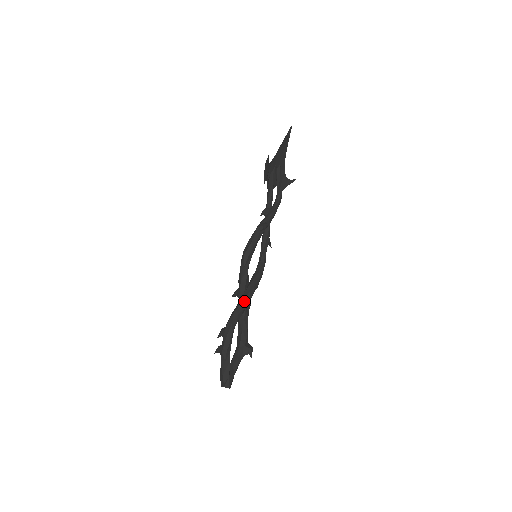
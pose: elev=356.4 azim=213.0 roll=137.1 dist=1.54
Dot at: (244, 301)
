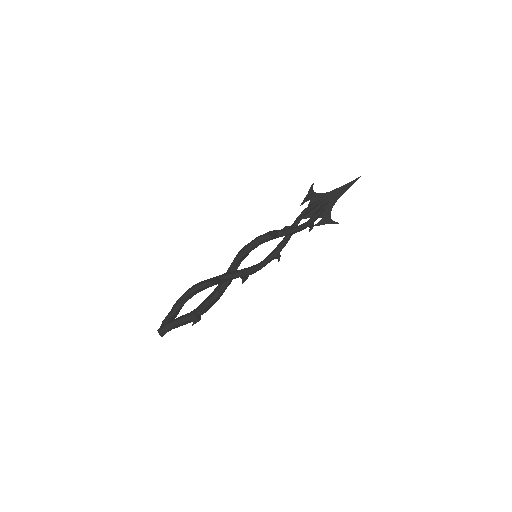
Dot at: (217, 277)
